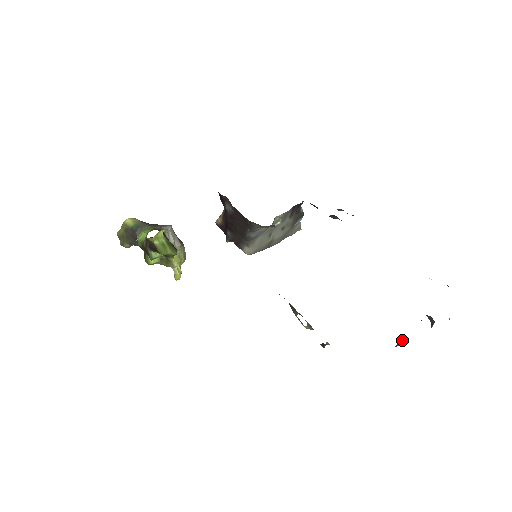
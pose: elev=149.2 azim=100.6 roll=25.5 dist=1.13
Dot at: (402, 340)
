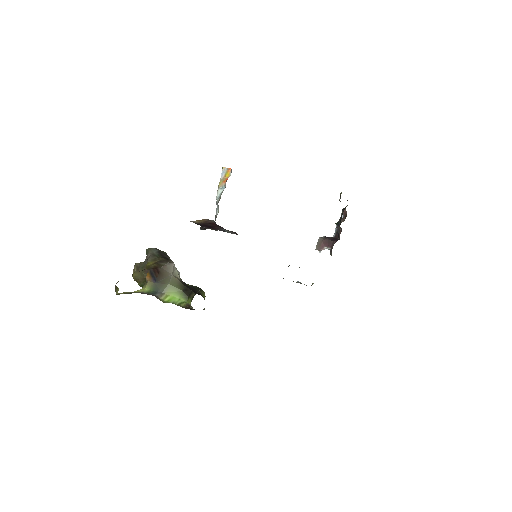
Dot at: (327, 248)
